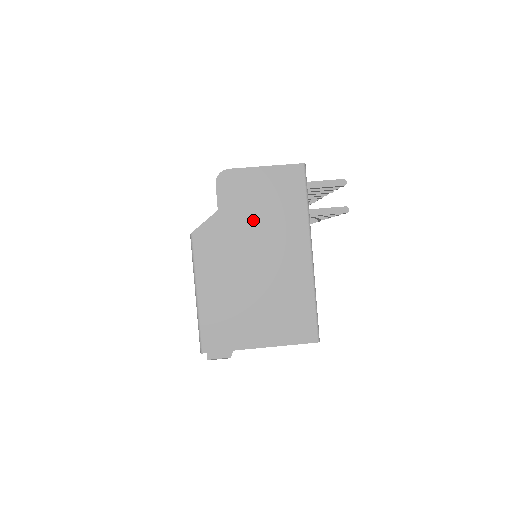
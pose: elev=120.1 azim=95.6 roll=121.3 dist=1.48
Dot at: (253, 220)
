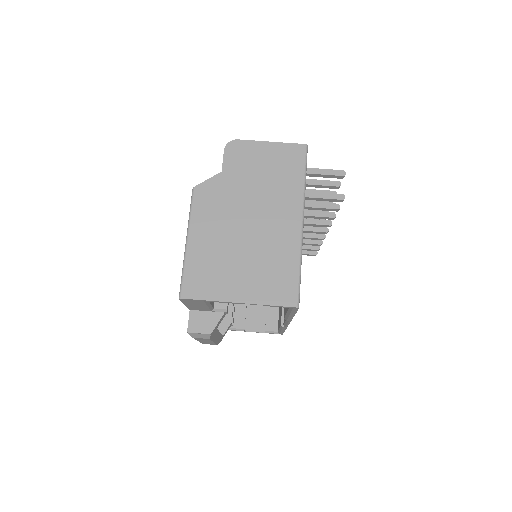
Dot at: (252, 184)
